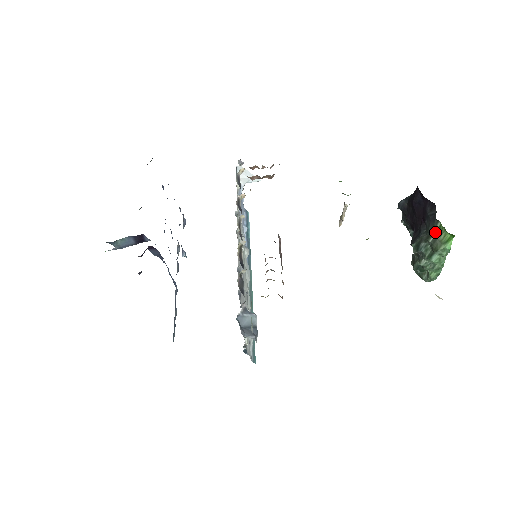
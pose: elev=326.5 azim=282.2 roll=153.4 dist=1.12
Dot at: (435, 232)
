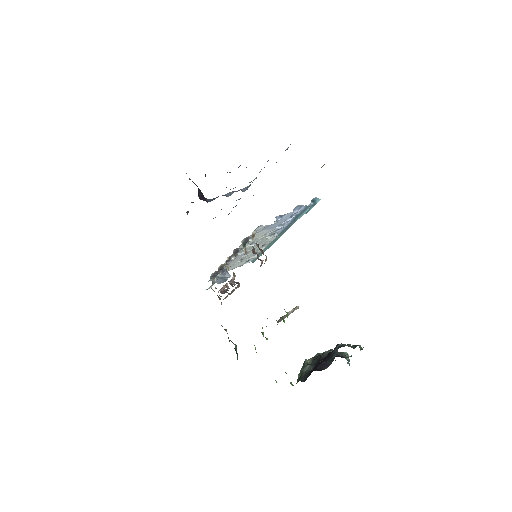
Dot at: (299, 379)
